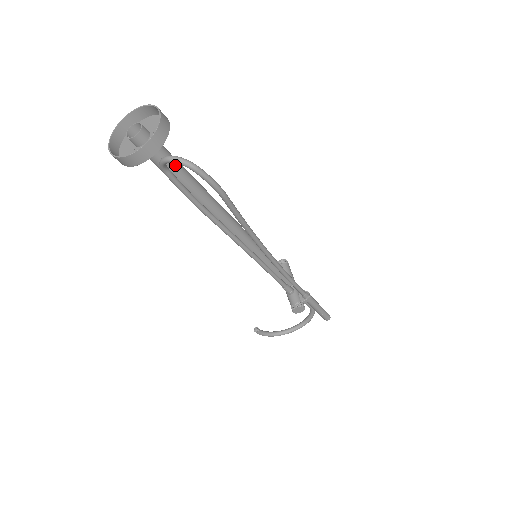
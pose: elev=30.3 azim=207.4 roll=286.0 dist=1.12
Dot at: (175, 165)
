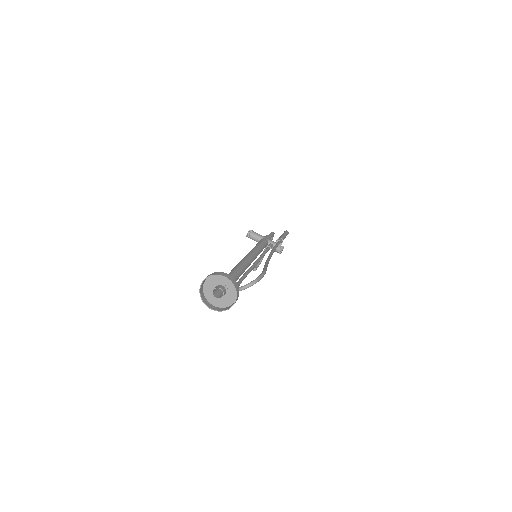
Dot at: occluded
